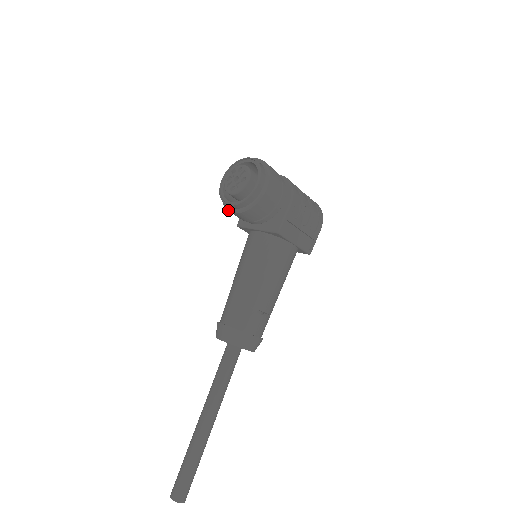
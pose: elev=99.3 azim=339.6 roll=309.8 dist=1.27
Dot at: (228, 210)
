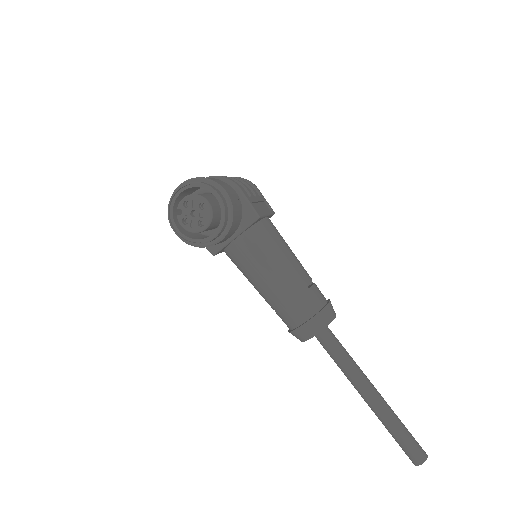
Dot at: (212, 245)
